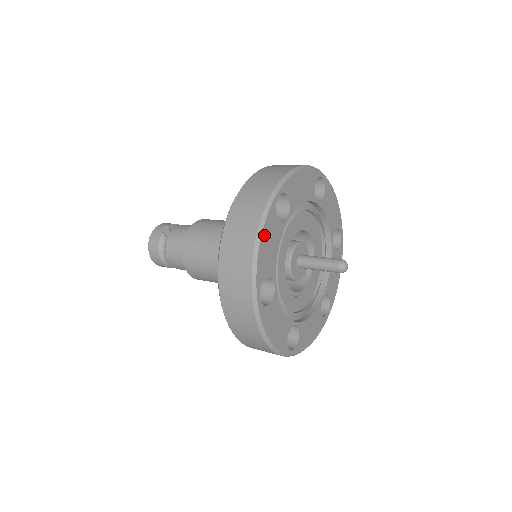
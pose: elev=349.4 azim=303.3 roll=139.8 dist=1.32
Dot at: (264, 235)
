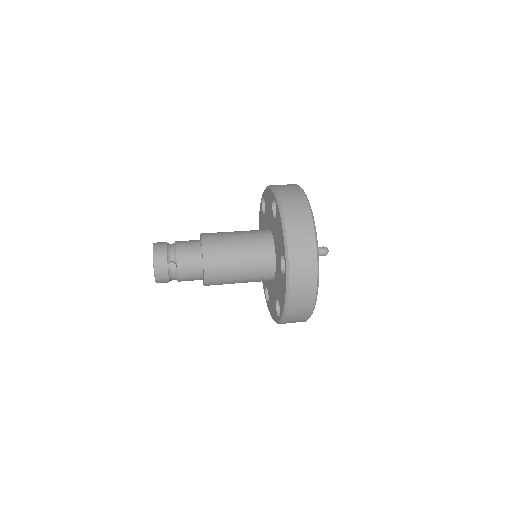
Dot at: occluded
